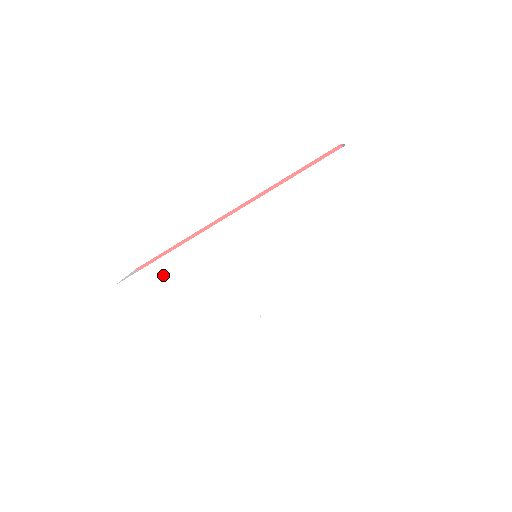
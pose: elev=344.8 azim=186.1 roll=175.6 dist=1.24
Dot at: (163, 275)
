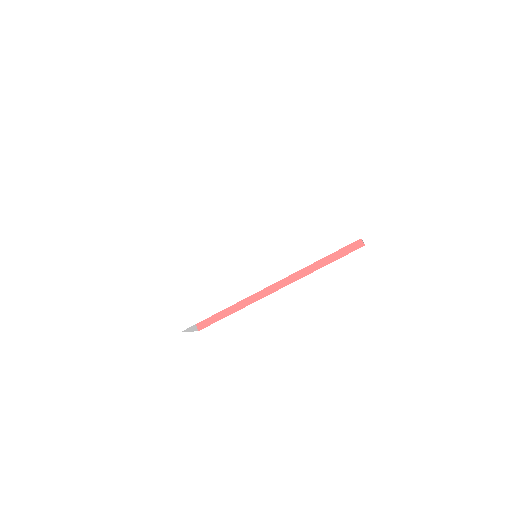
Dot at: (186, 261)
